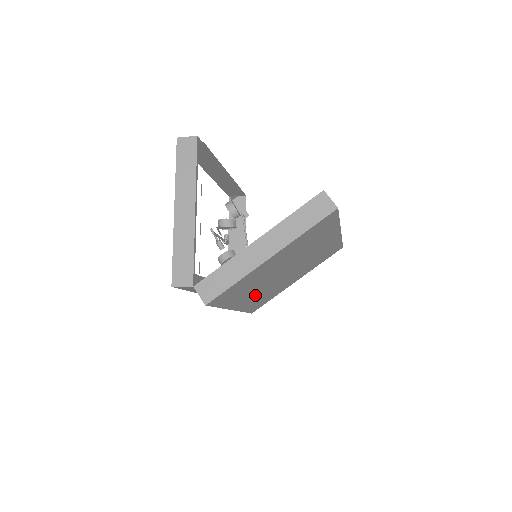
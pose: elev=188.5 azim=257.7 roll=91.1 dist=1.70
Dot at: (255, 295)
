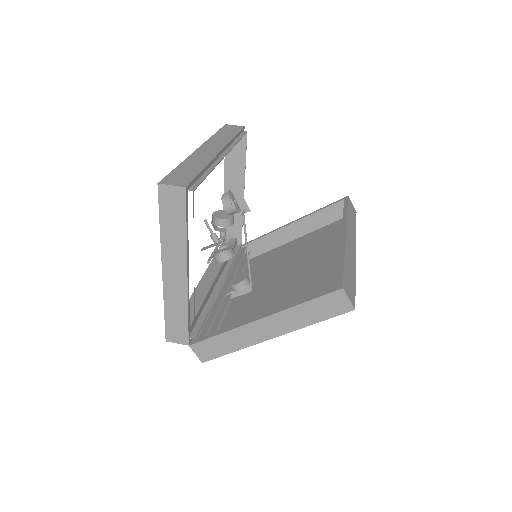
Dot at: (253, 289)
